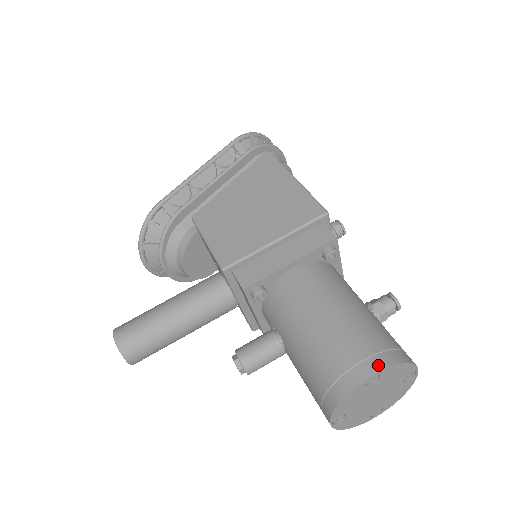
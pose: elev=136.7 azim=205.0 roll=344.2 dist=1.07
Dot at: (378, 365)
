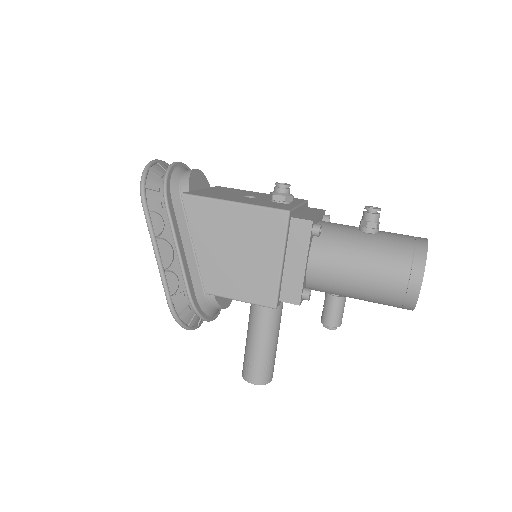
Dot at: (419, 276)
